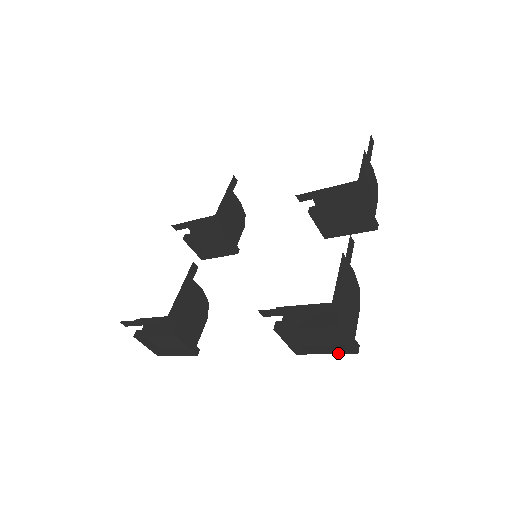
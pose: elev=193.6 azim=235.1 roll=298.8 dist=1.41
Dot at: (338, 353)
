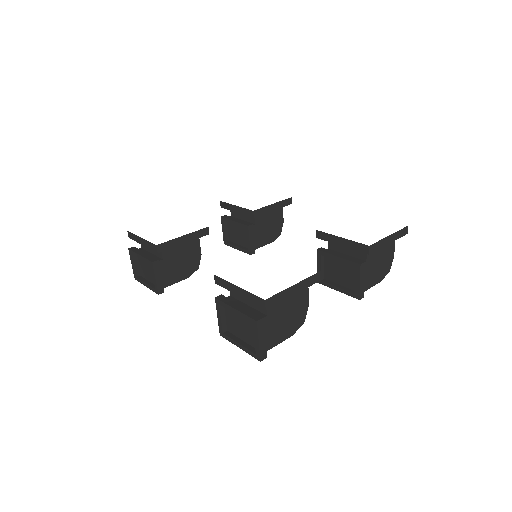
Dot at: (248, 352)
